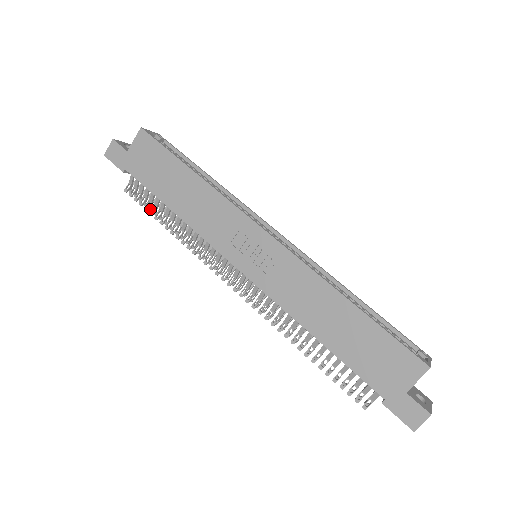
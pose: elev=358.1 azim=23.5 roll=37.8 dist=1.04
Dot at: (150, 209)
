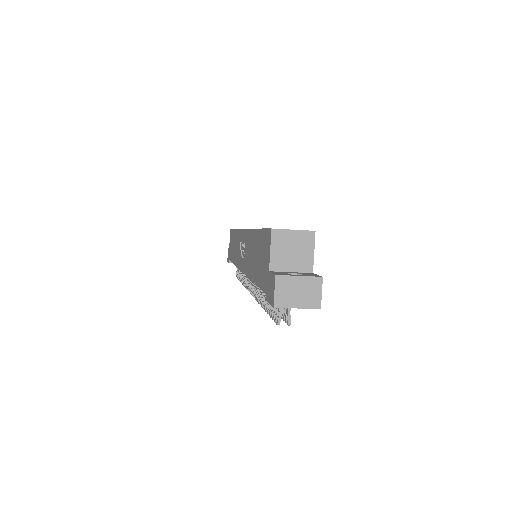
Dot at: occluded
